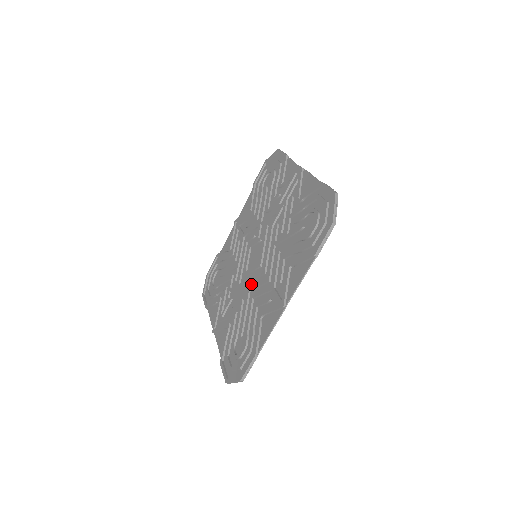
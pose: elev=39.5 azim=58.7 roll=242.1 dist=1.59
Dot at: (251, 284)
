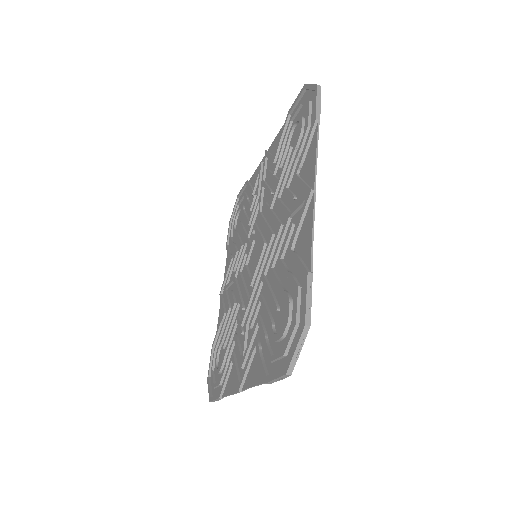
Dot at: occluded
